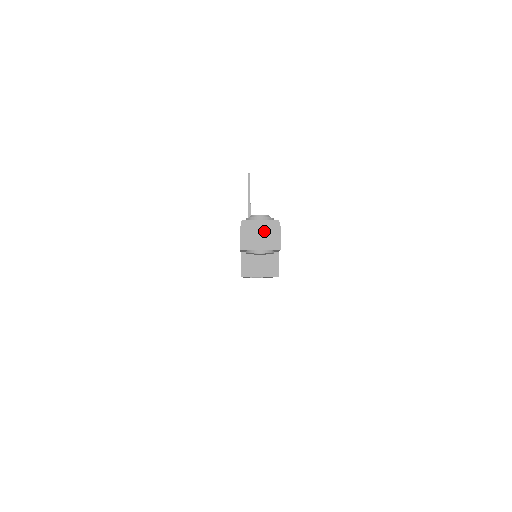
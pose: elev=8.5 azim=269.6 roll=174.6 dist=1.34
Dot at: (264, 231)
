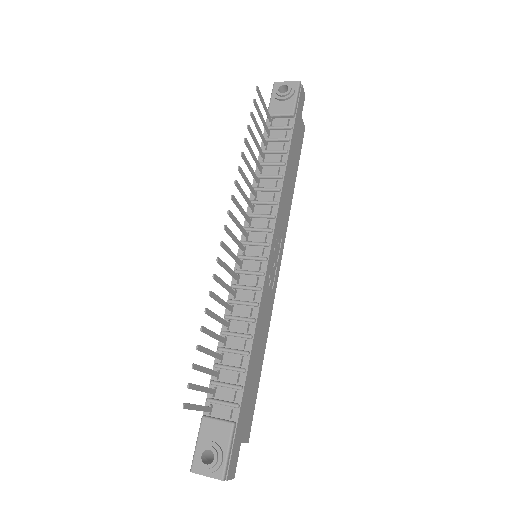
Dot at: occluded
